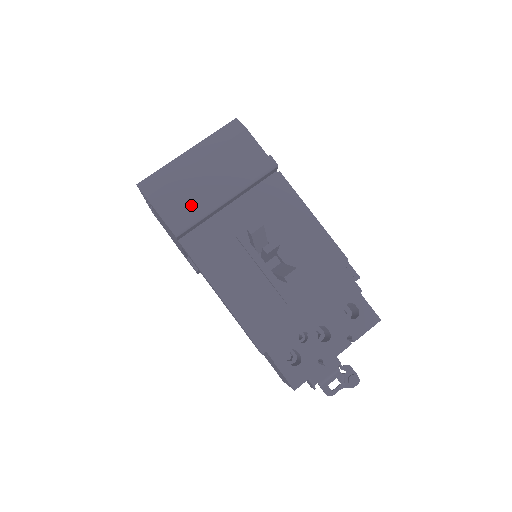
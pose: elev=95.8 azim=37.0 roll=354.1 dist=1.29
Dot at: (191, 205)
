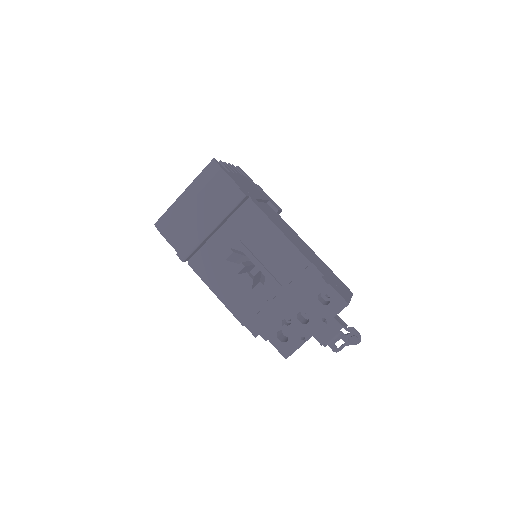
Dot at: (191, 235)
